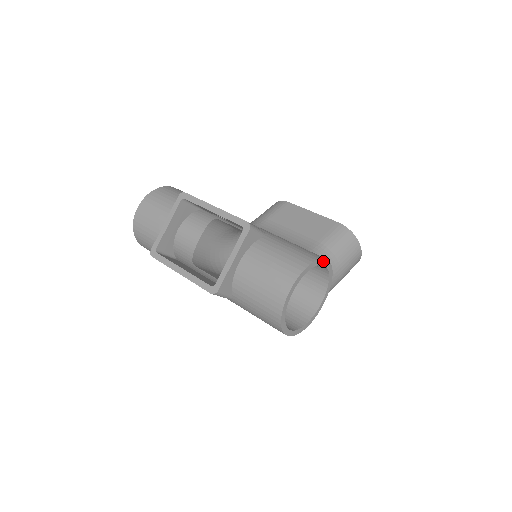
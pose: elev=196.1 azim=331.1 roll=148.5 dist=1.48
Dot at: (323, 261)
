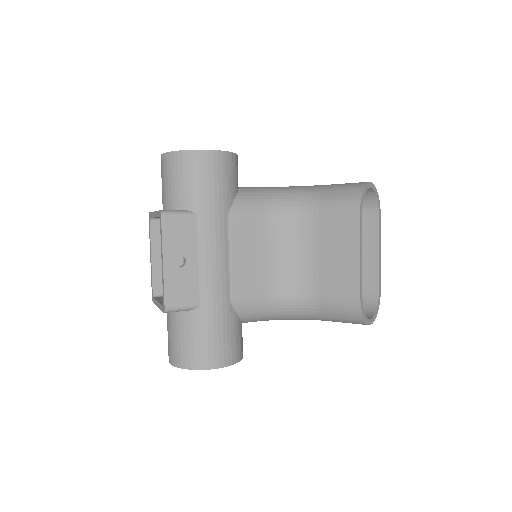
Dot at: (209, 368)
